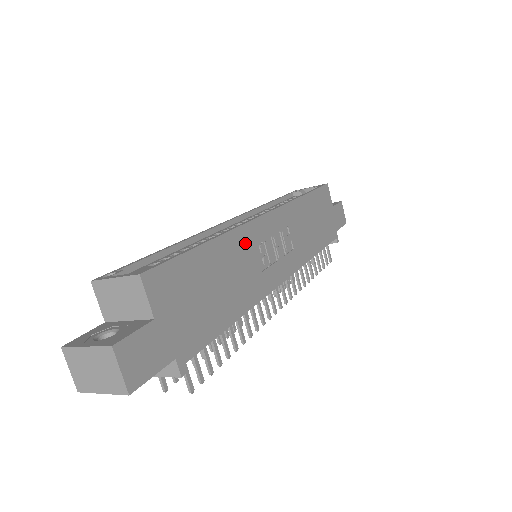
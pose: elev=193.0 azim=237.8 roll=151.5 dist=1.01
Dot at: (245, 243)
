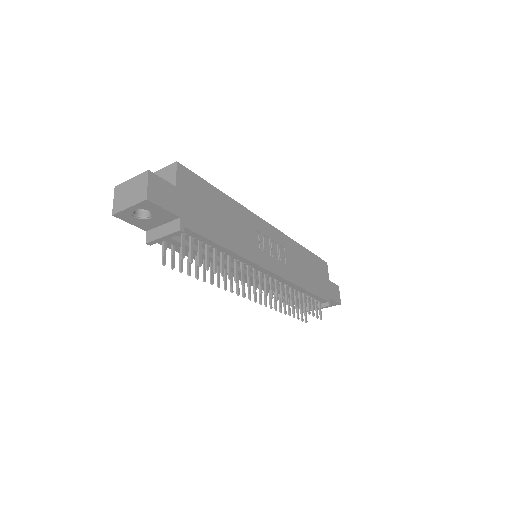
Dot at: (248, 221)
